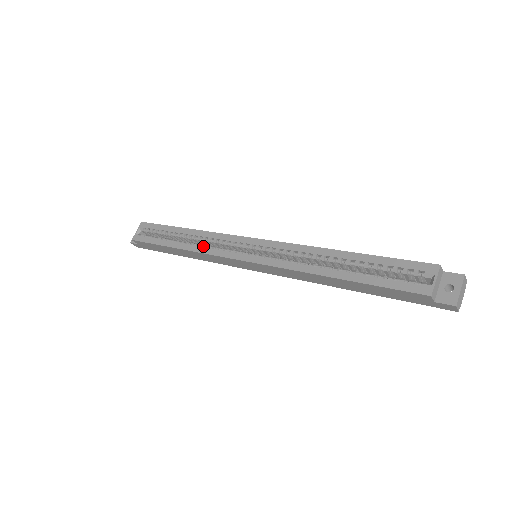
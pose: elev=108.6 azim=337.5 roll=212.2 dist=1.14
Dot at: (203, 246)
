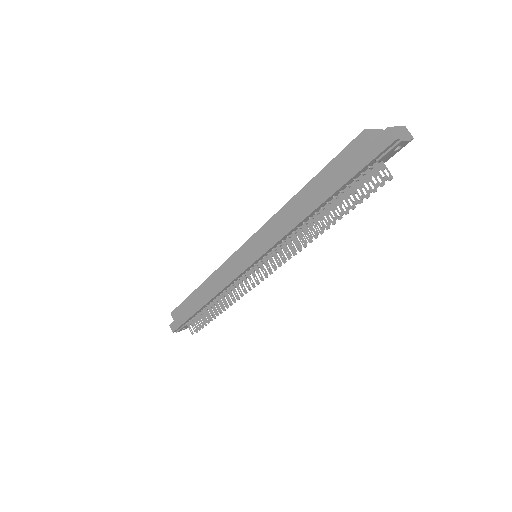
Dot at: occluded
